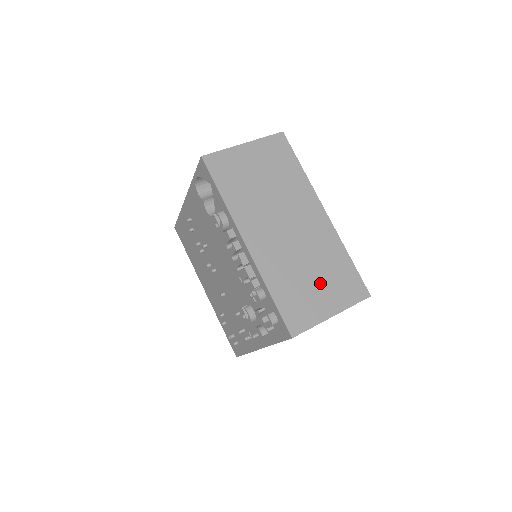
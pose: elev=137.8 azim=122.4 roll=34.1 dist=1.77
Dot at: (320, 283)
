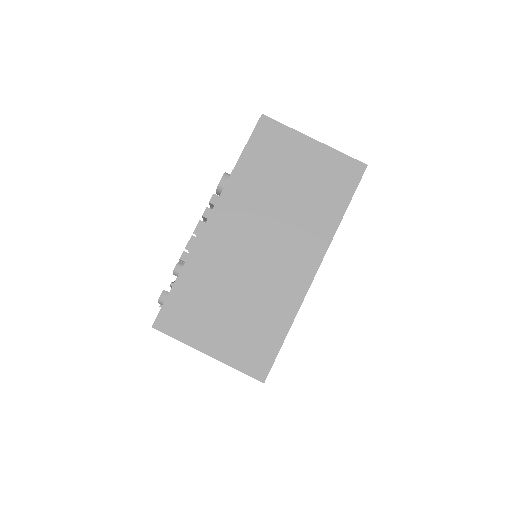
Dot at: (232, 317)
